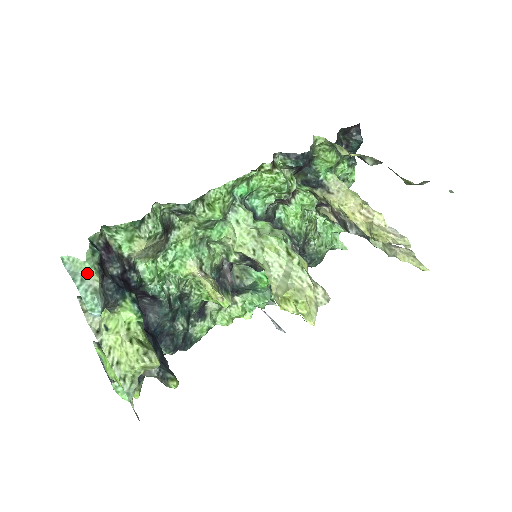
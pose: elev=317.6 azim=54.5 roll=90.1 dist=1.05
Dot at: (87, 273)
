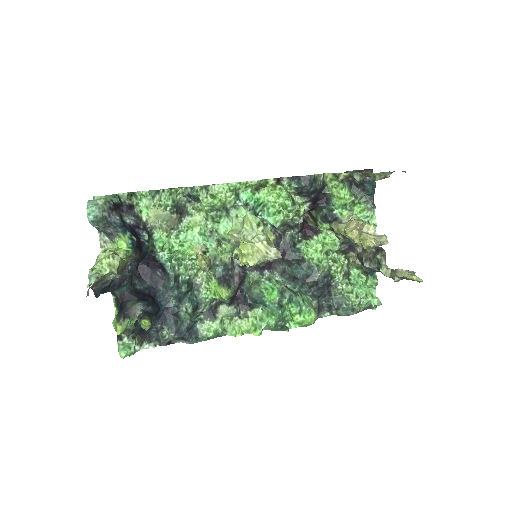
Dot at: (100, 199)
